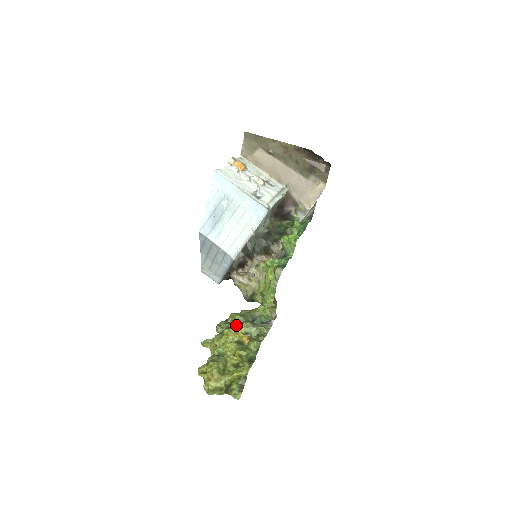
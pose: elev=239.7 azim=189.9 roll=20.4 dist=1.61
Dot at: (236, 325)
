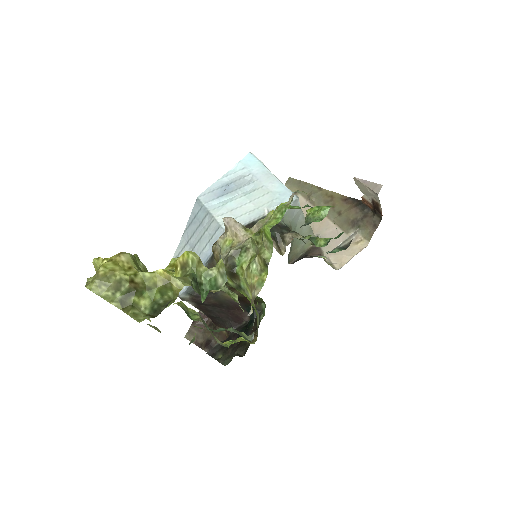
Dot at: occluded
